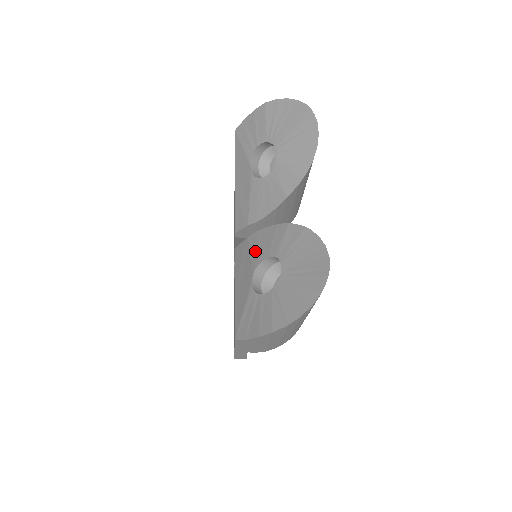
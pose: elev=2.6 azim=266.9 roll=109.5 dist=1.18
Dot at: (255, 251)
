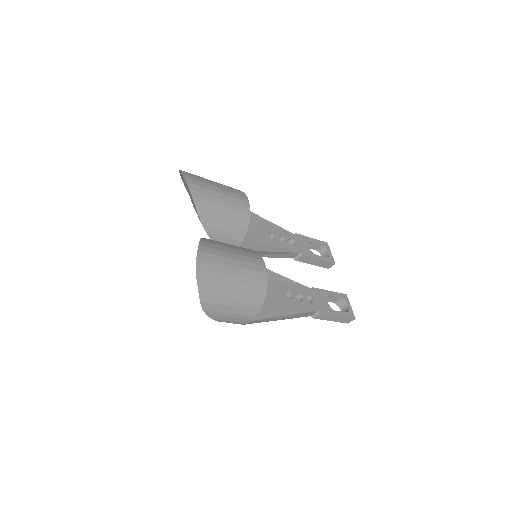
Dot at: occluded
